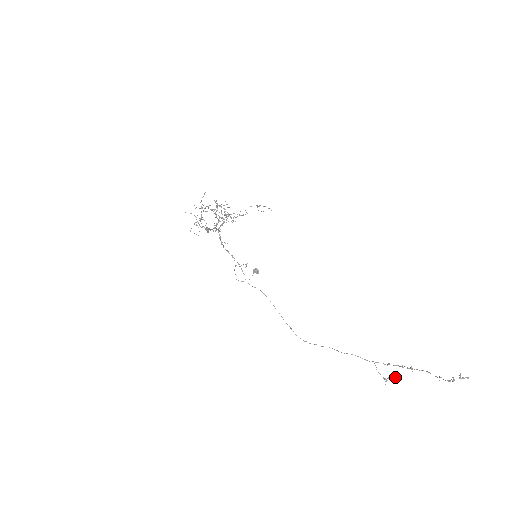
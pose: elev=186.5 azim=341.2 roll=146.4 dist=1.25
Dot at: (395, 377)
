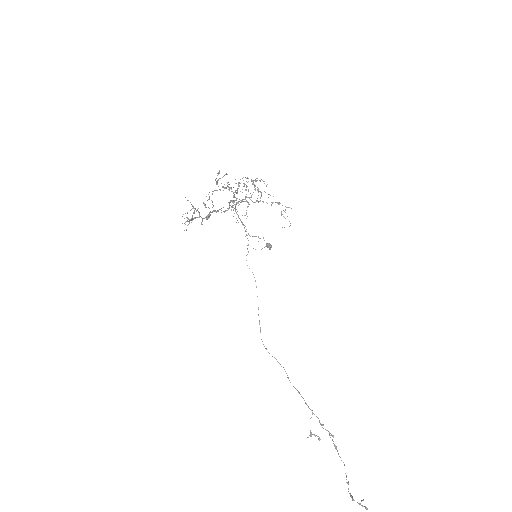
Dot at: occluded
